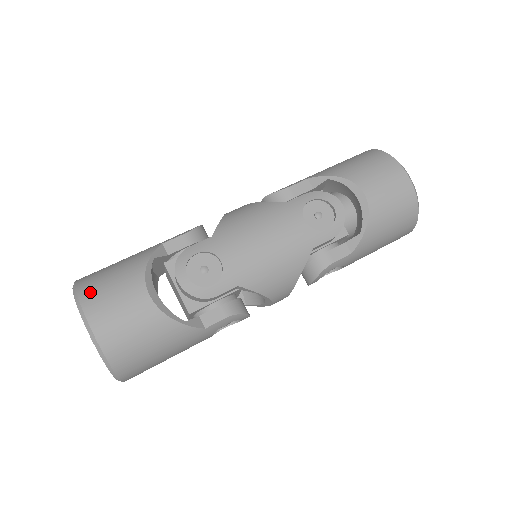
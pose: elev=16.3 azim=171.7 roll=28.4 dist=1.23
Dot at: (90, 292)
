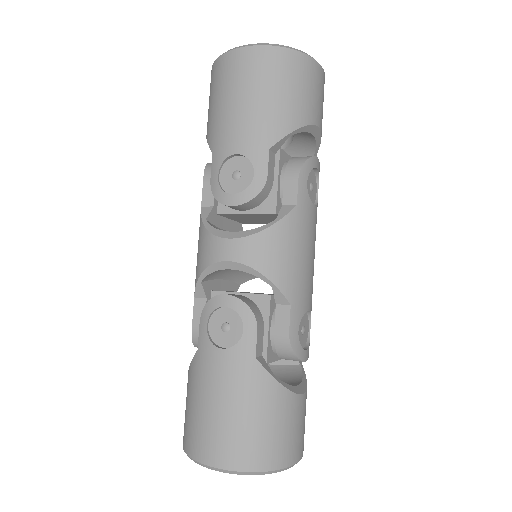
Dot at: (282, 455)
